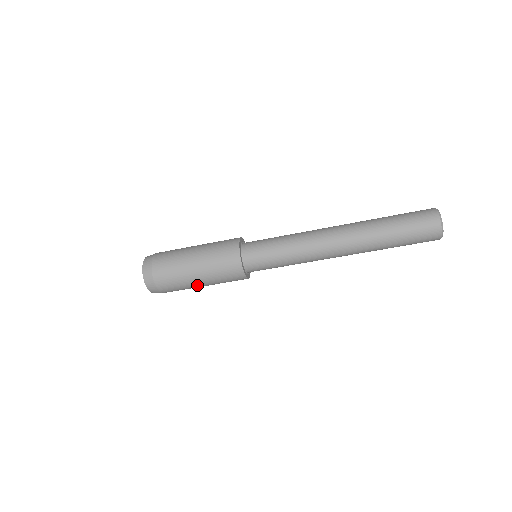
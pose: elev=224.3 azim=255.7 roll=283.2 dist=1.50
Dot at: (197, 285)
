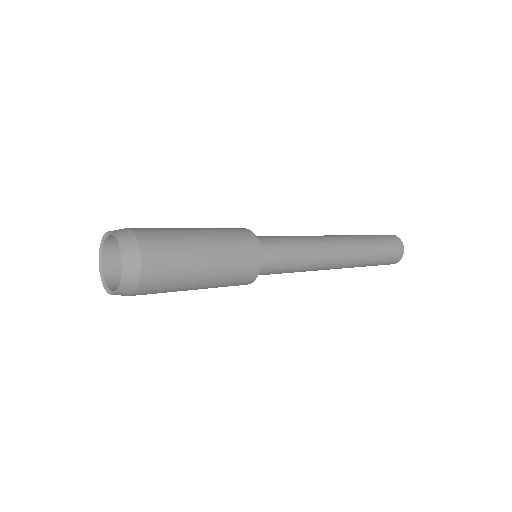
Dot at: occluded
